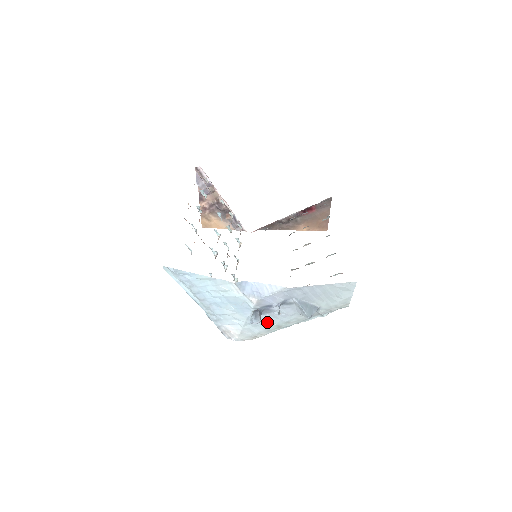
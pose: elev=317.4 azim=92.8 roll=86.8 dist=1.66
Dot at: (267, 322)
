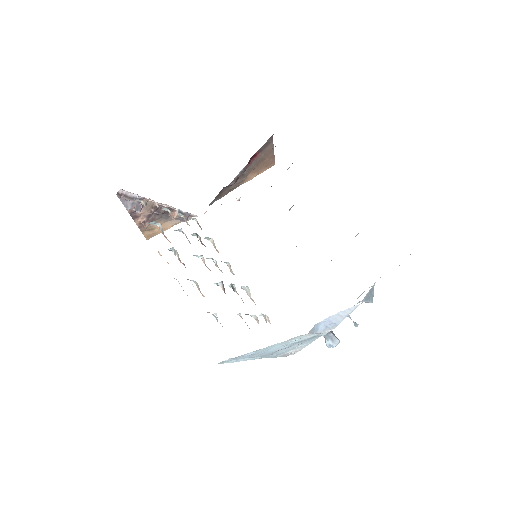
Dot at: occluded
